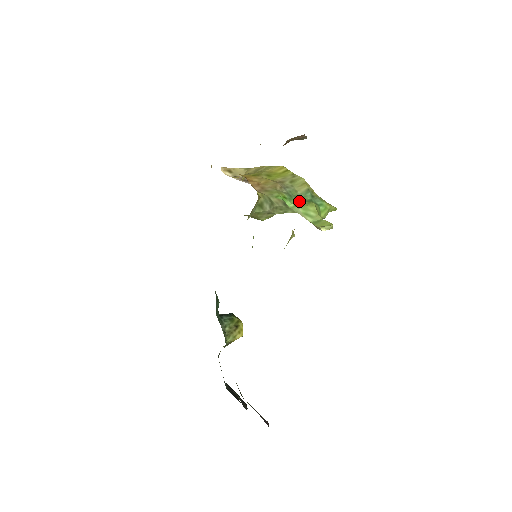
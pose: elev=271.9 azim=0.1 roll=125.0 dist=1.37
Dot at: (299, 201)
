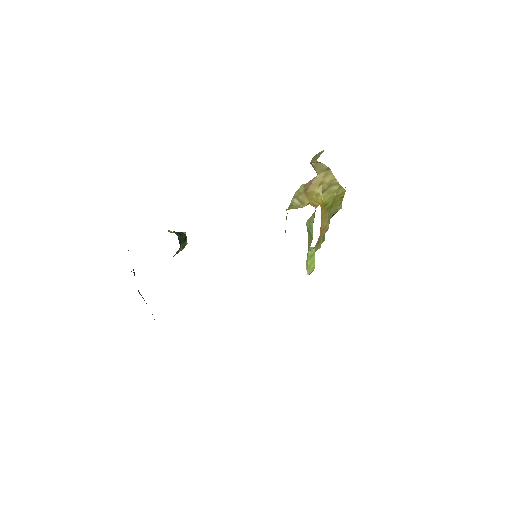
Dot at: occluded
